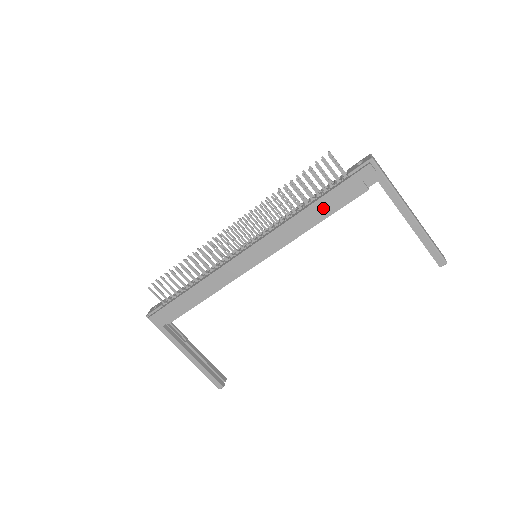
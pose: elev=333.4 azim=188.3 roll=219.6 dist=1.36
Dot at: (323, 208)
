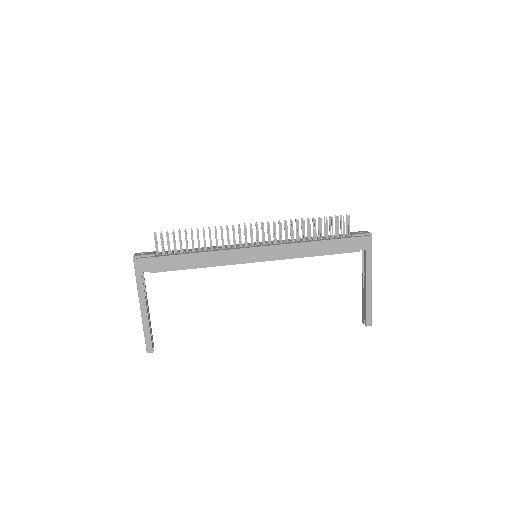
Dot at: (327, 247)
